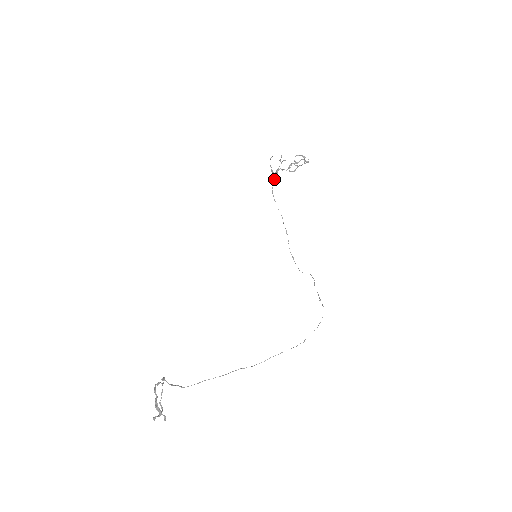
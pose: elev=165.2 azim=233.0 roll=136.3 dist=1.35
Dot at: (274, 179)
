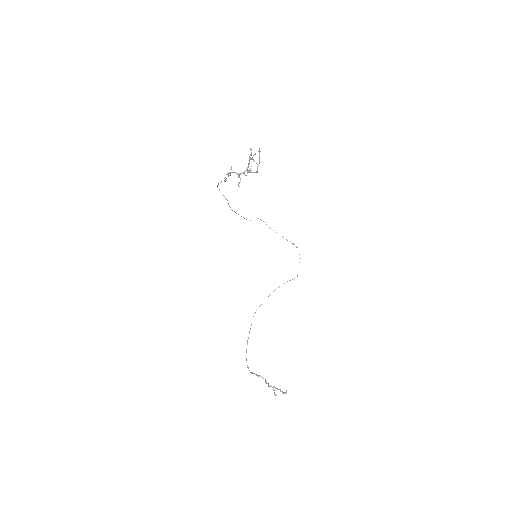
Dot at: occluded
